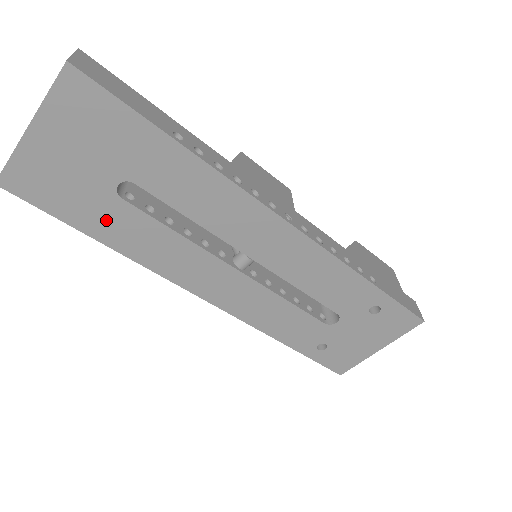
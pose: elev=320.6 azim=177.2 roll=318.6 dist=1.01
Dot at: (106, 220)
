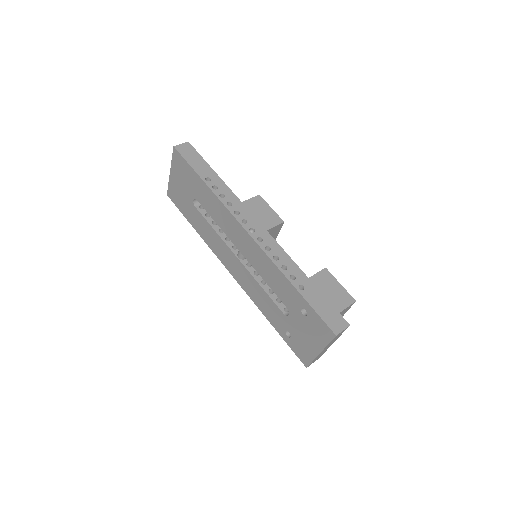
Dot at: (194, 217)
